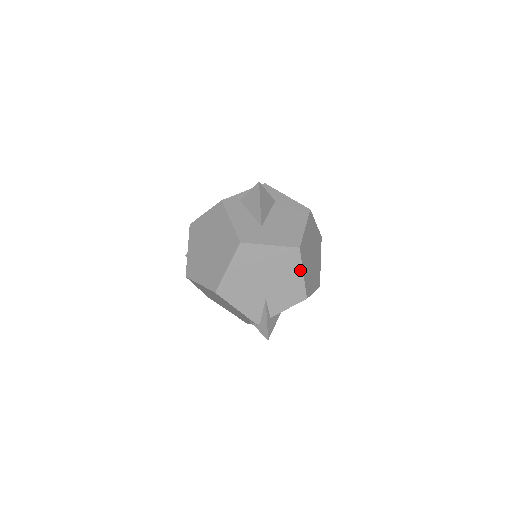
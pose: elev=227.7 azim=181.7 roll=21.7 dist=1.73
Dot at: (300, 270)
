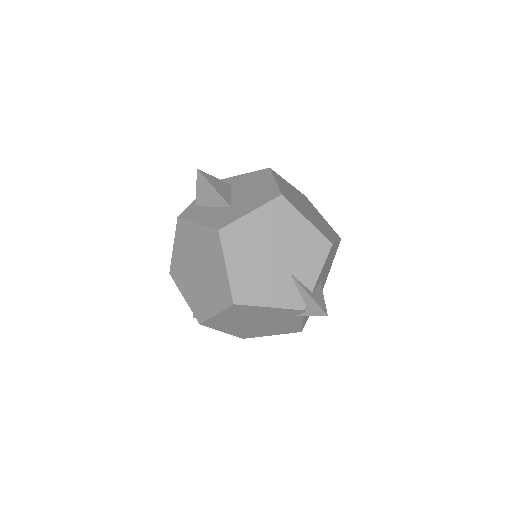
Dot at: (301, 218)
